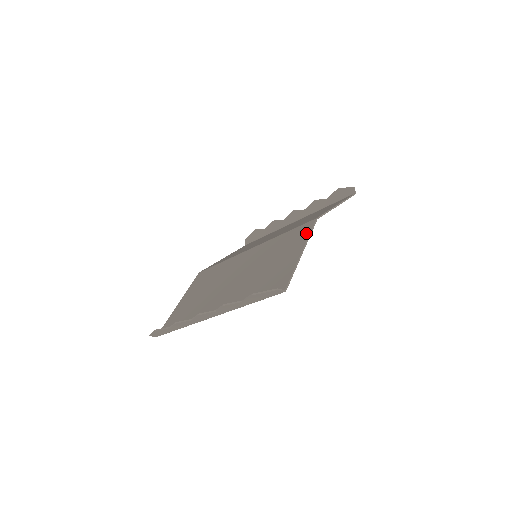
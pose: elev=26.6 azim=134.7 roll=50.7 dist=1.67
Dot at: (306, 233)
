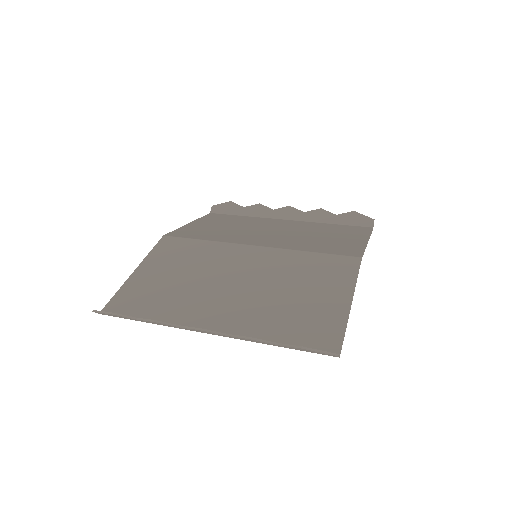
Dot at: (351, 273)
